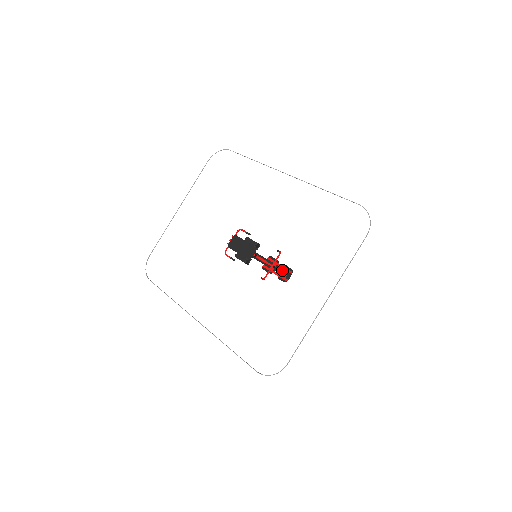
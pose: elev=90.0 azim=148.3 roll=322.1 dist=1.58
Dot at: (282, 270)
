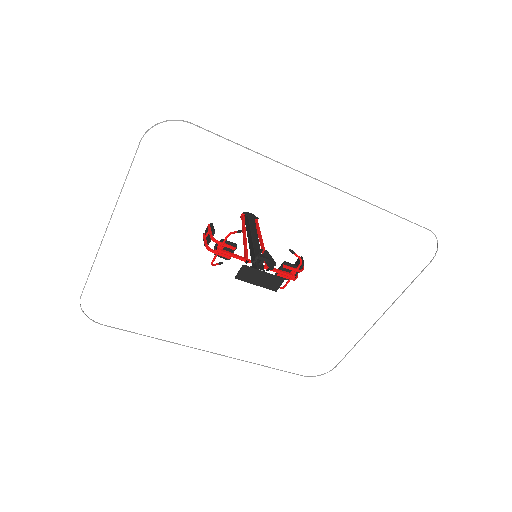
Dot at: occluded
